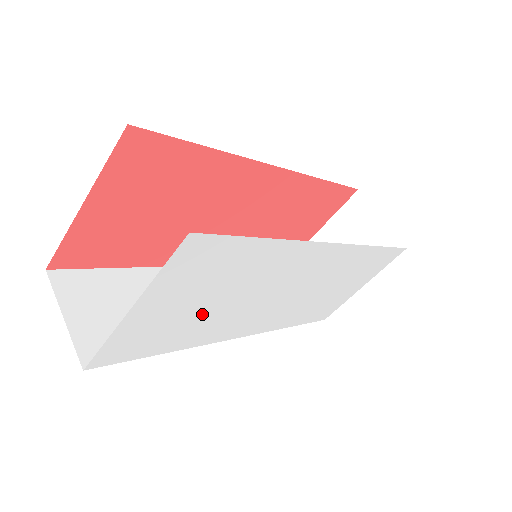
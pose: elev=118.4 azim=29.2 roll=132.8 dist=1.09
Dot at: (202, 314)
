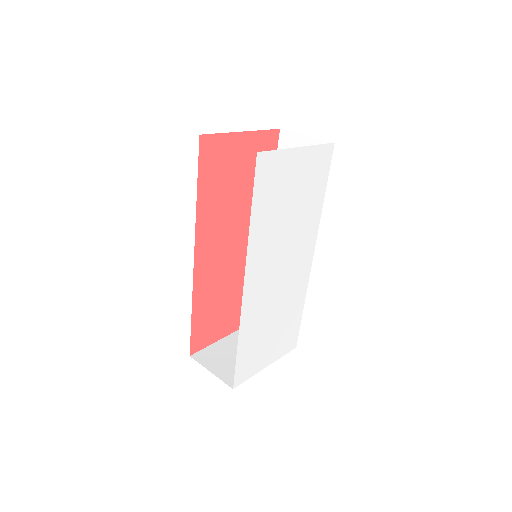
Dot at: (282, 210)
